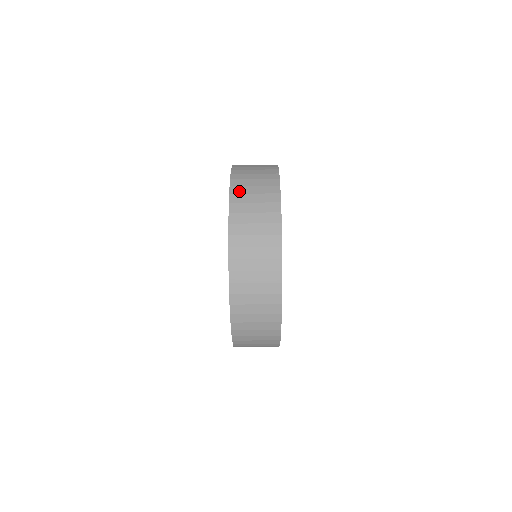
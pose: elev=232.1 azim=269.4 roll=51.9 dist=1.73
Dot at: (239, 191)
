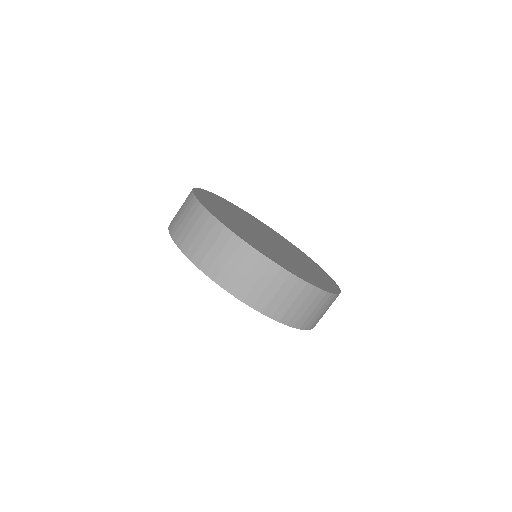
Dot at: (178, 234)
